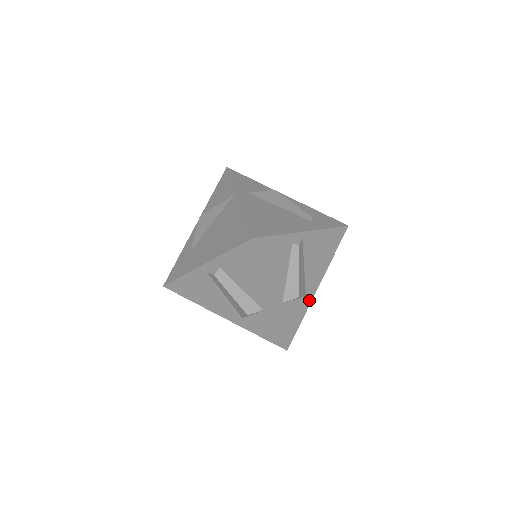
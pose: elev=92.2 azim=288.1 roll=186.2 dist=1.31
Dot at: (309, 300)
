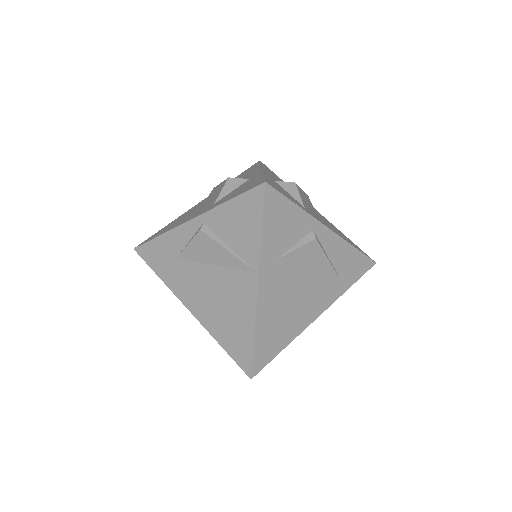
Dot at: occluded
